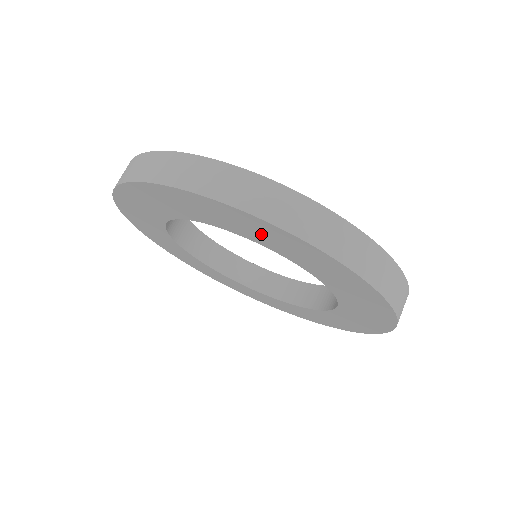
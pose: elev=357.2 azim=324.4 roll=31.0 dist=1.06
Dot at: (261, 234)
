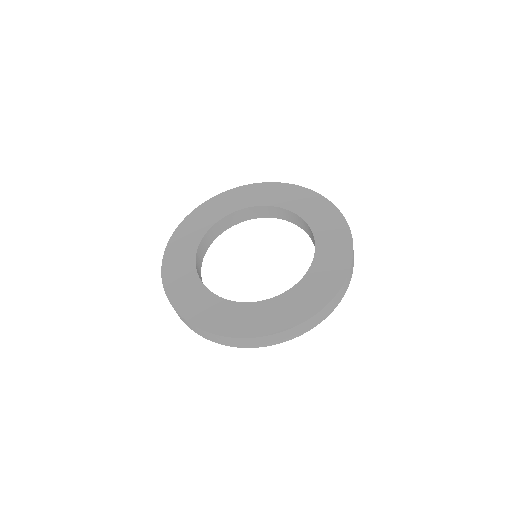
Dot at: occluded
